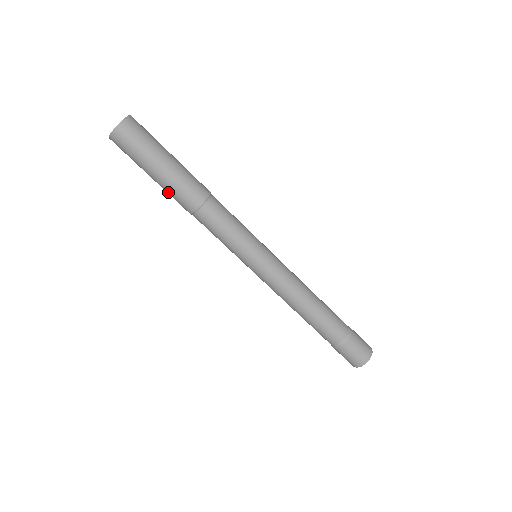
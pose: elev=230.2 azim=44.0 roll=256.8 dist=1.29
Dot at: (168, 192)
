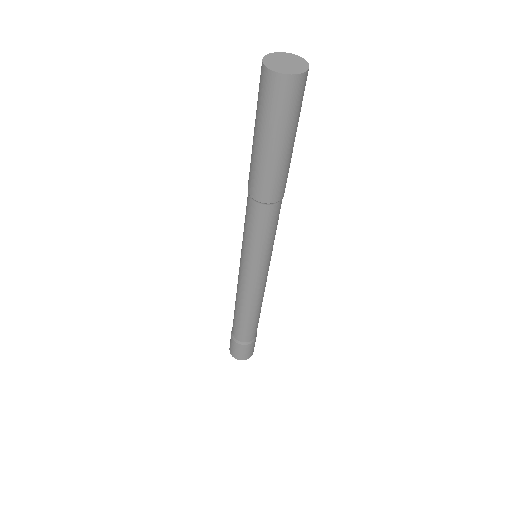
Dot at: (257, 167)
